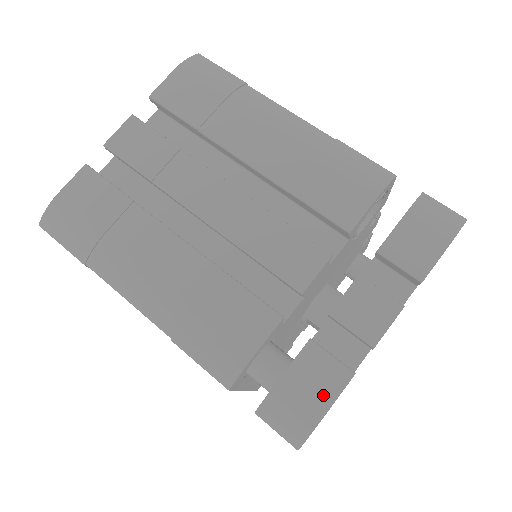
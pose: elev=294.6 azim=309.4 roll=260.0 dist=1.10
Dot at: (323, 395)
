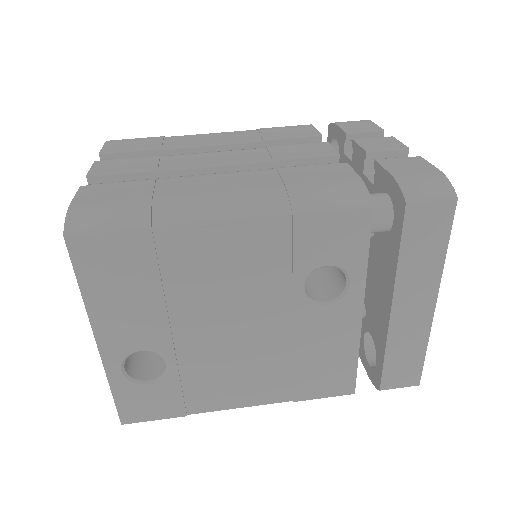
Dot at: (423, 167)
